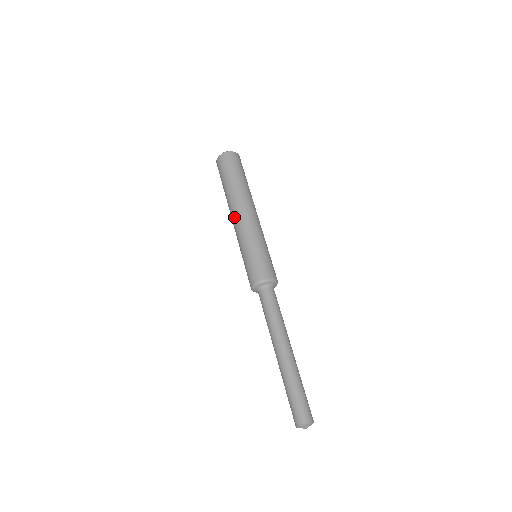
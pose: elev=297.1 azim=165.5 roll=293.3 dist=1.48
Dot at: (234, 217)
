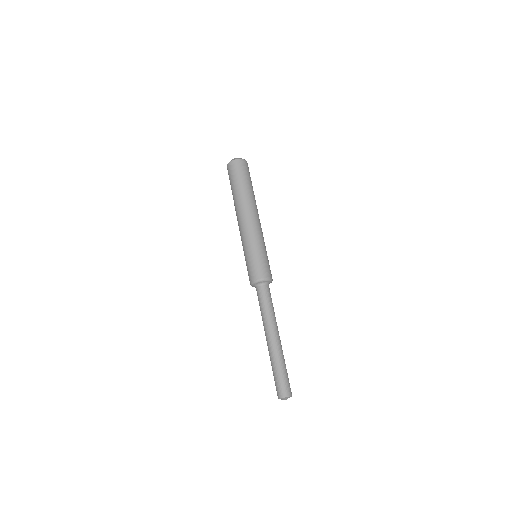
Dot at: (244, 218)
